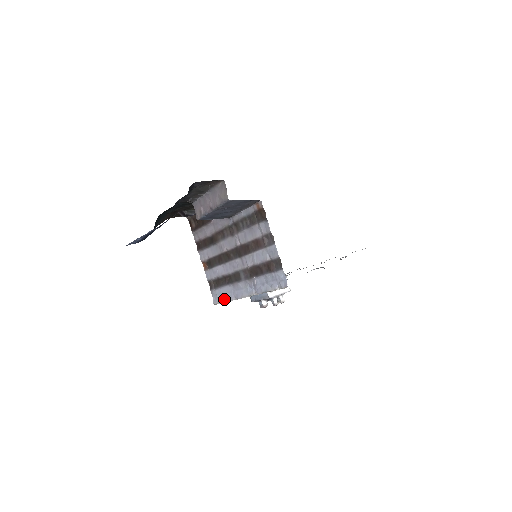
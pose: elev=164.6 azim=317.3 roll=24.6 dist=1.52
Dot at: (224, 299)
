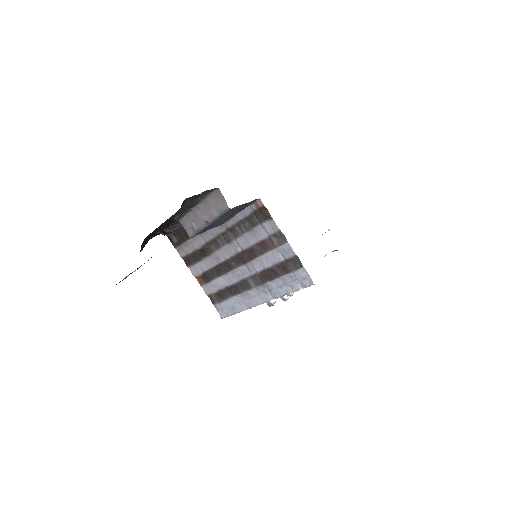
Dot at: (233, 311)
